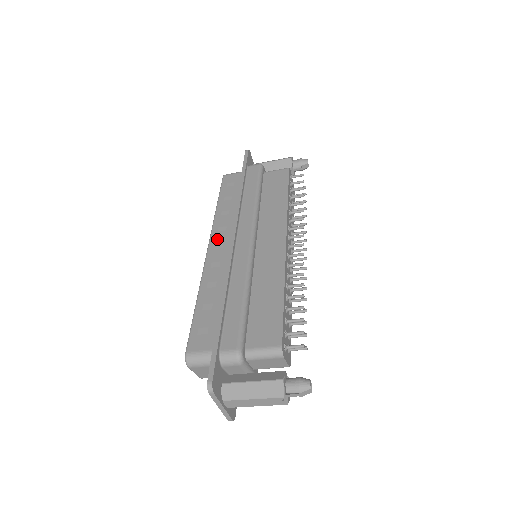
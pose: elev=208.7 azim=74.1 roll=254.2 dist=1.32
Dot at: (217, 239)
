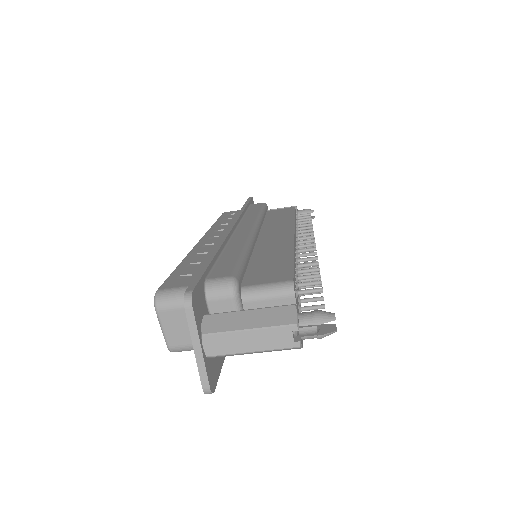
Dot at: (212, 235)
